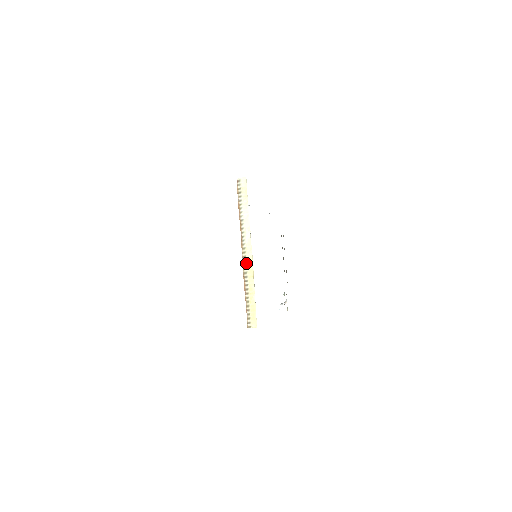
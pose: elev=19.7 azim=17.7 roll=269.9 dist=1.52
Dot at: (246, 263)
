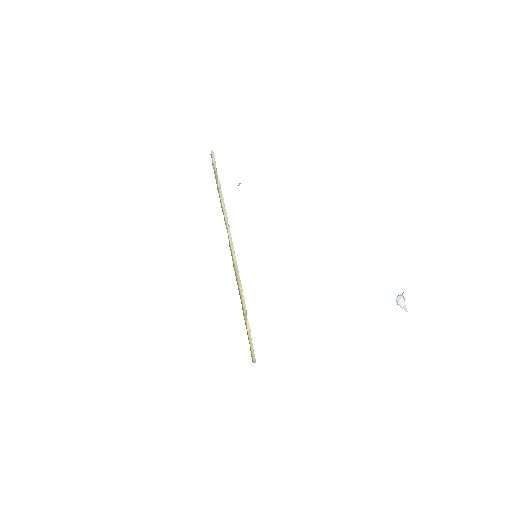
Dot at: (235, 272)
